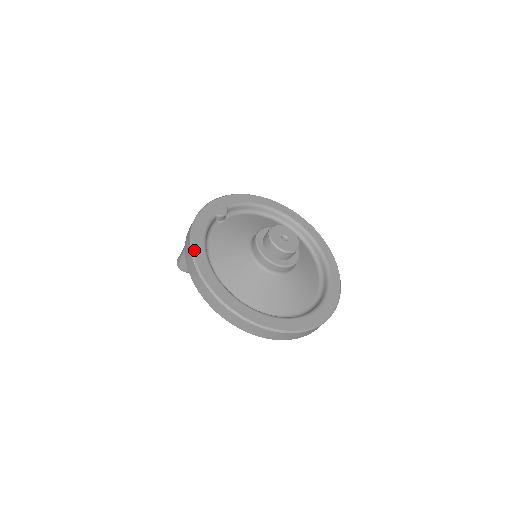
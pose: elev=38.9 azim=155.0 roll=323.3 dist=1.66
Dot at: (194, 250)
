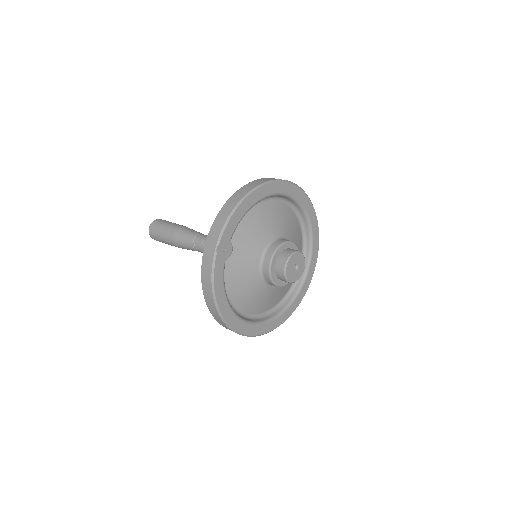
Dot at: (224, 317)
